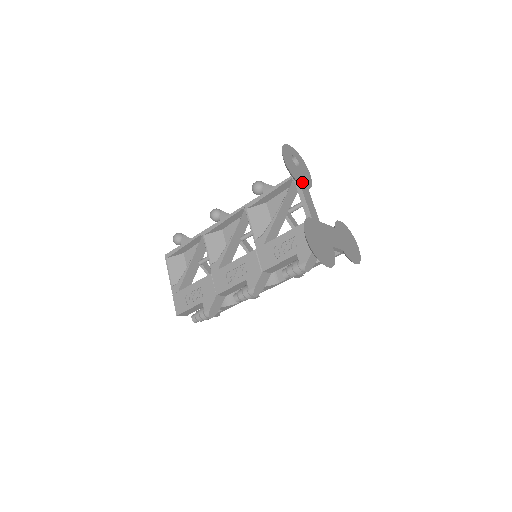
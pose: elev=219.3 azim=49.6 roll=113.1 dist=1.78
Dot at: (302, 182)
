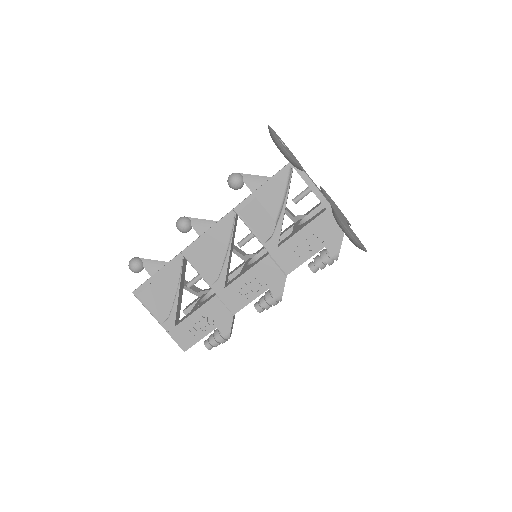
Dot at: occluded
